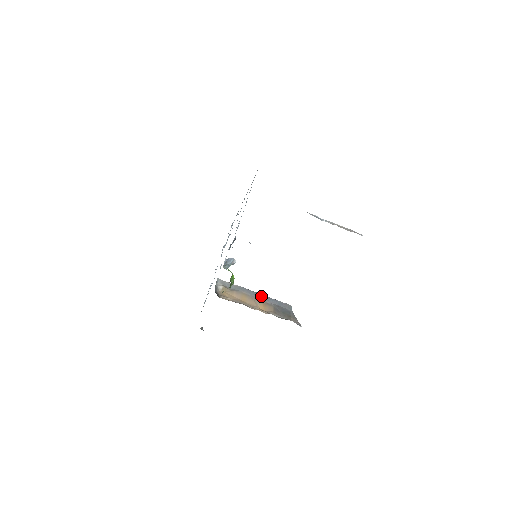
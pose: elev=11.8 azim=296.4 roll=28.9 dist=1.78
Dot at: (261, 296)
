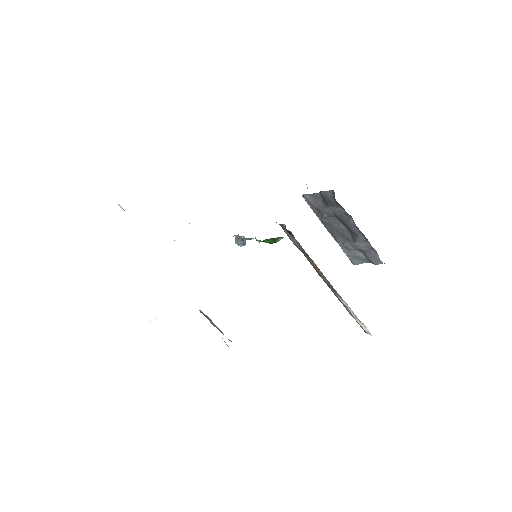
Dot at: occluded
